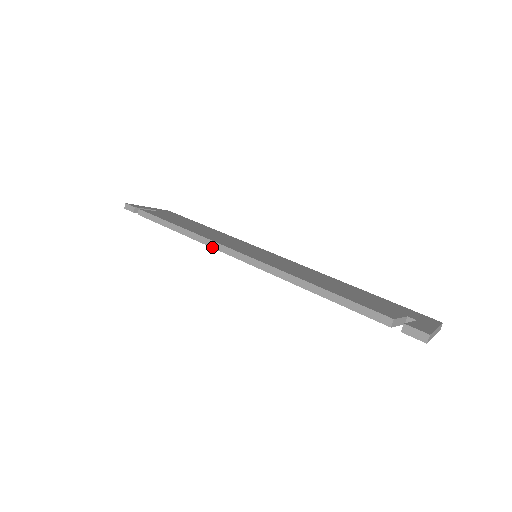
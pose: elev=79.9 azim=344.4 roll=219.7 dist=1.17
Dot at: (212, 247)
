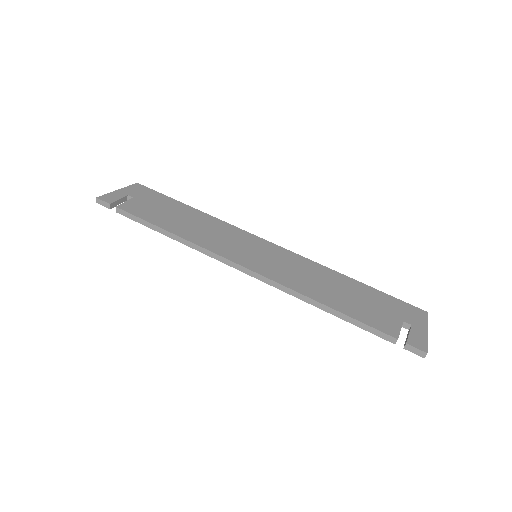
Dot at: (214, 258)
